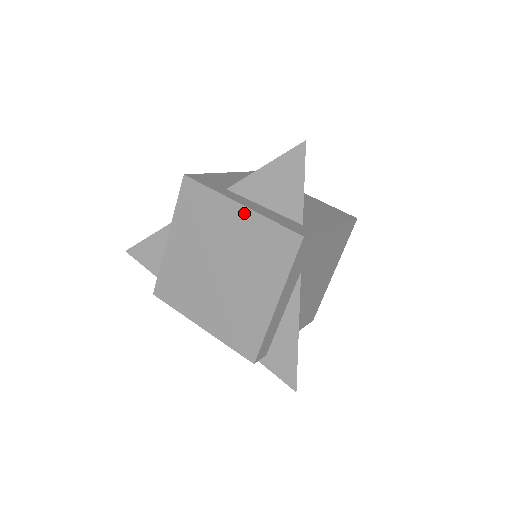
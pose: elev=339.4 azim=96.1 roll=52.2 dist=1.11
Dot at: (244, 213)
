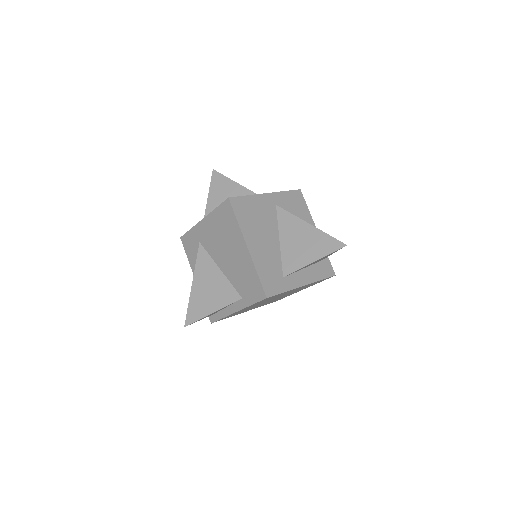
Dot at: occluded
